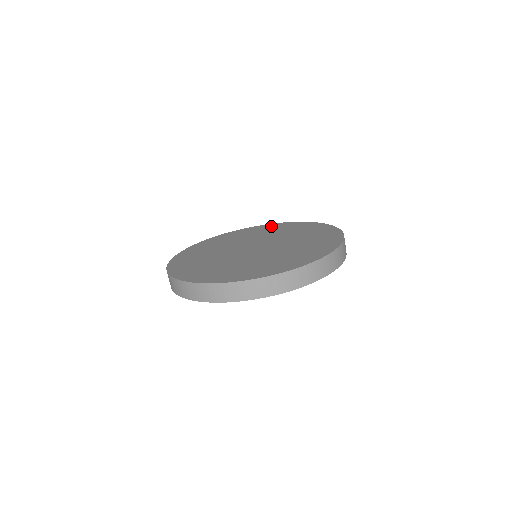
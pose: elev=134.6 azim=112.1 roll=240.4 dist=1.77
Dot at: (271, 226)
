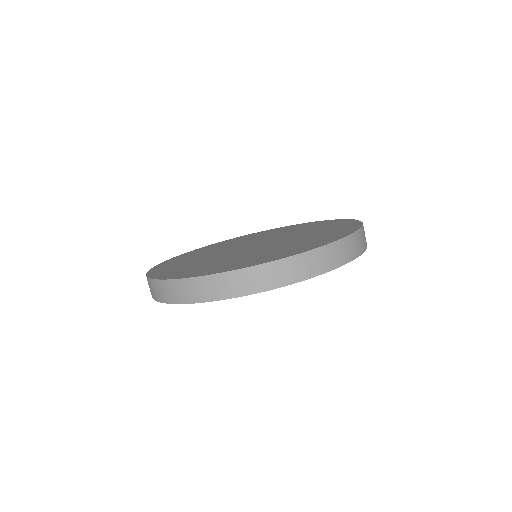
Dot at: (287, 227)
